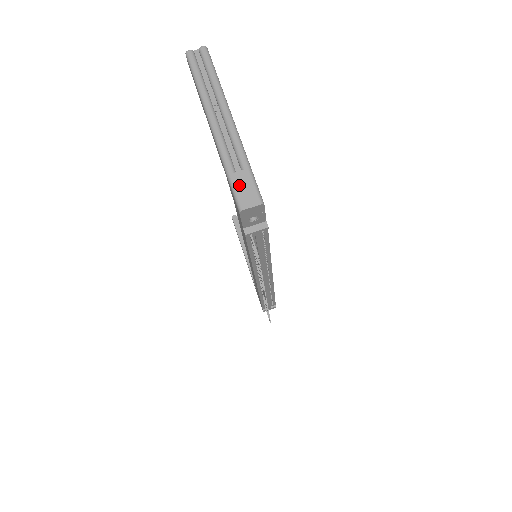
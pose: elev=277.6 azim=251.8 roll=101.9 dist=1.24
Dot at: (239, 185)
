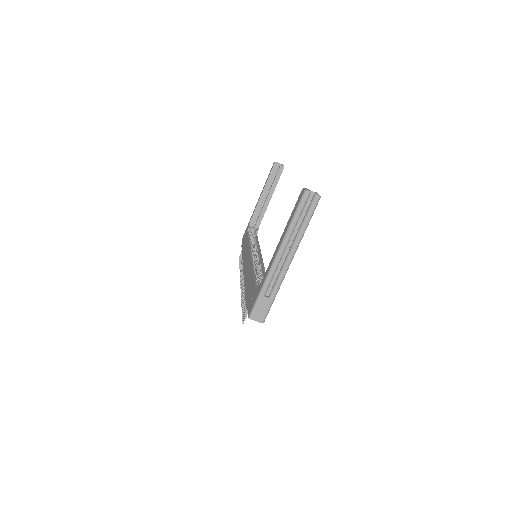
Dot at: (260, 305)
